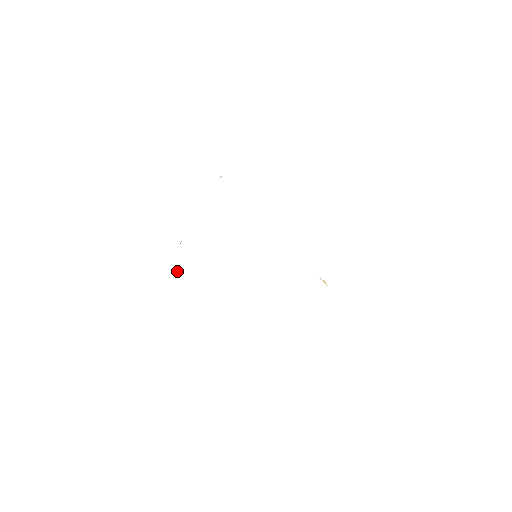
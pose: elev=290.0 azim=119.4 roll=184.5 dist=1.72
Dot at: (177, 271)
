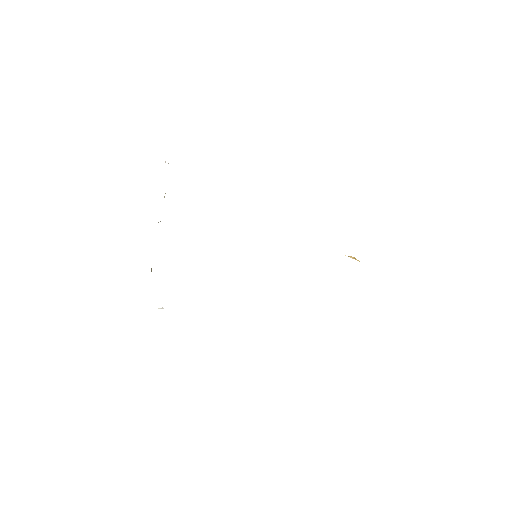
Dot at: (162, 308)
